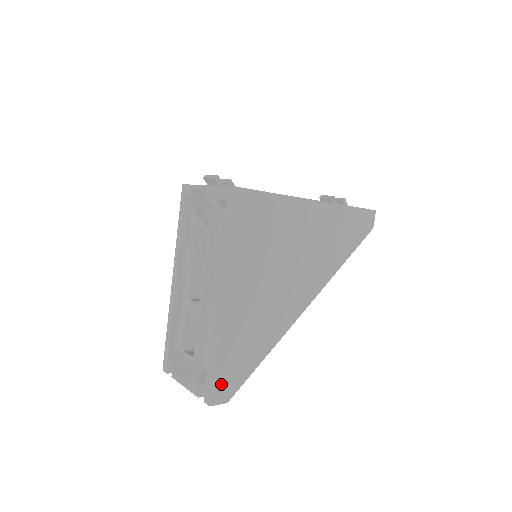
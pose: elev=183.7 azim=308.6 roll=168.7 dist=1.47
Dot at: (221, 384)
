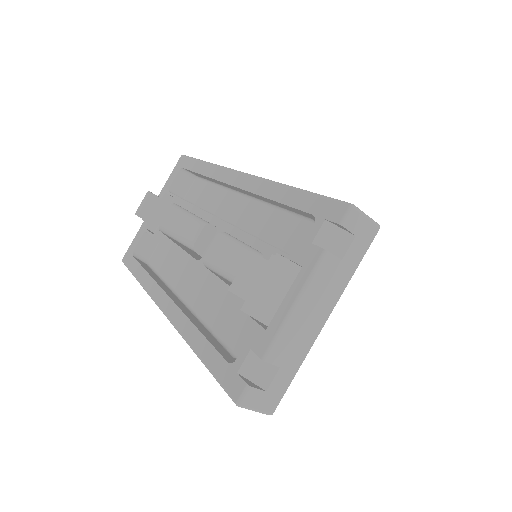
Dot at: occluded
